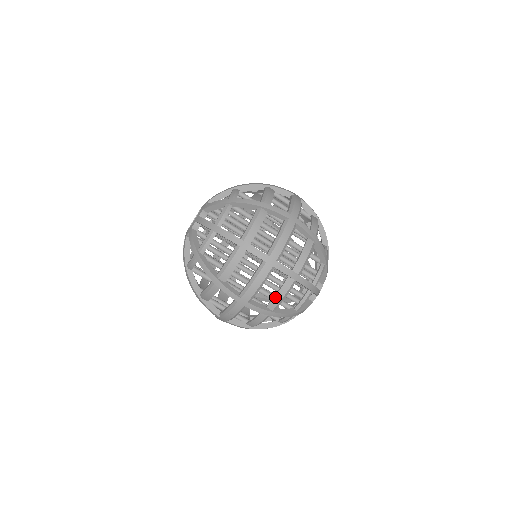
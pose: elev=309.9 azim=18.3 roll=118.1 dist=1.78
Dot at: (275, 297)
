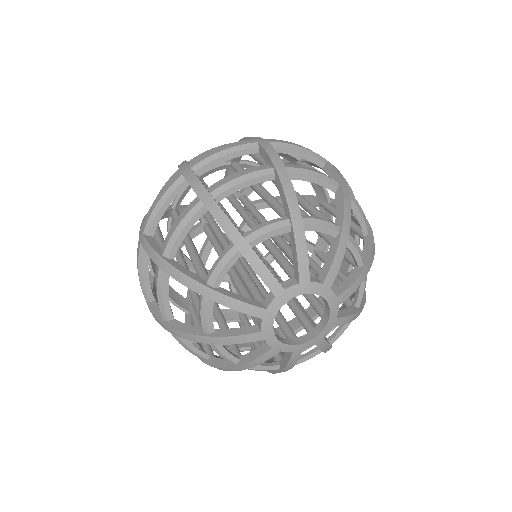
Dot at: (171, 229)
